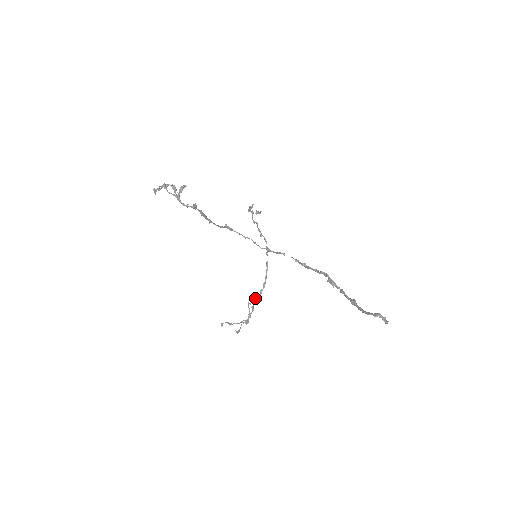
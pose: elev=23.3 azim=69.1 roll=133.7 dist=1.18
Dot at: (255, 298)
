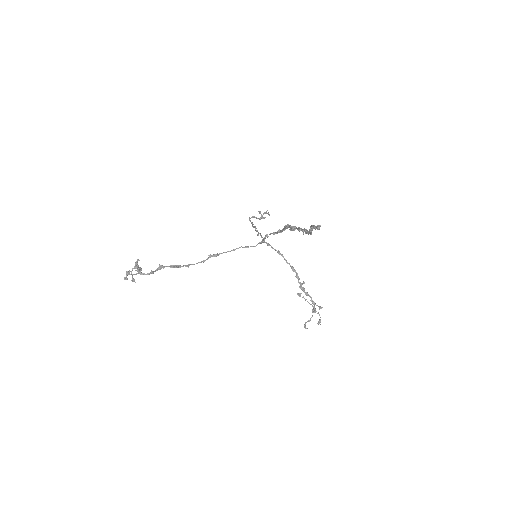
Dot at: (299, 286)
